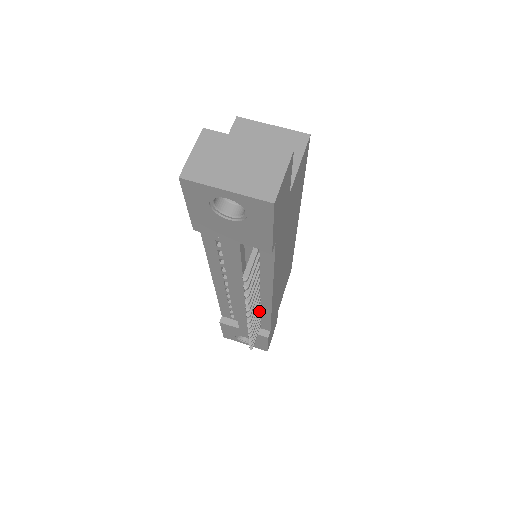
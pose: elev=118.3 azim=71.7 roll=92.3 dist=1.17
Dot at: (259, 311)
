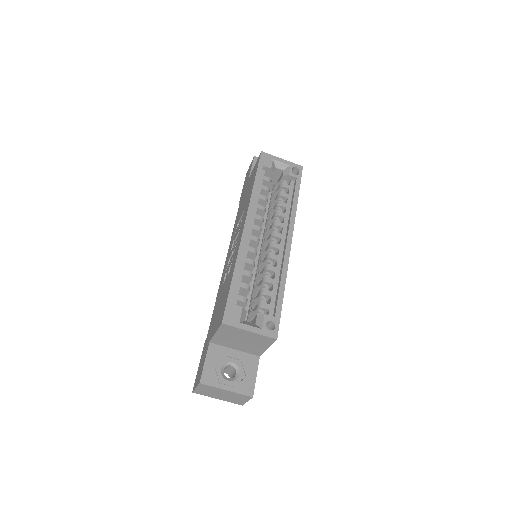
Dot at: occluded
